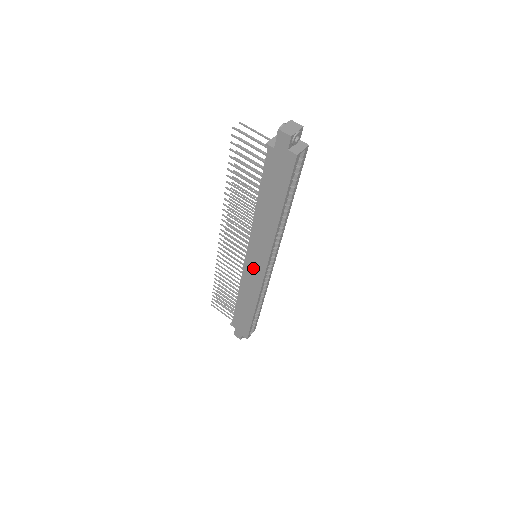
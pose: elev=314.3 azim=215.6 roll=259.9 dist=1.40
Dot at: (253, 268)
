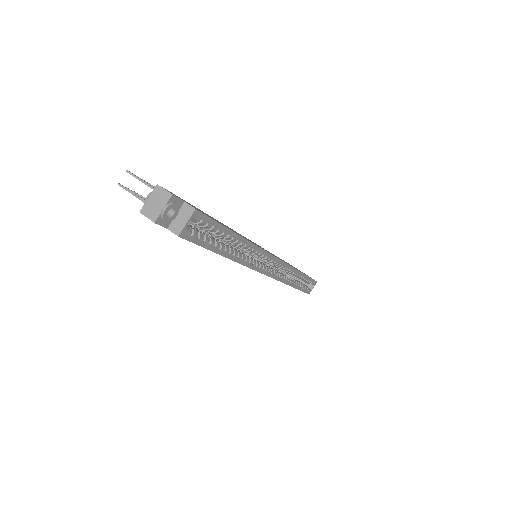
Dot at: occluded
